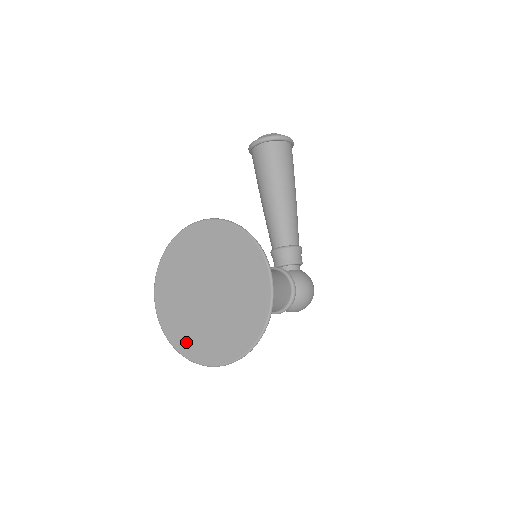
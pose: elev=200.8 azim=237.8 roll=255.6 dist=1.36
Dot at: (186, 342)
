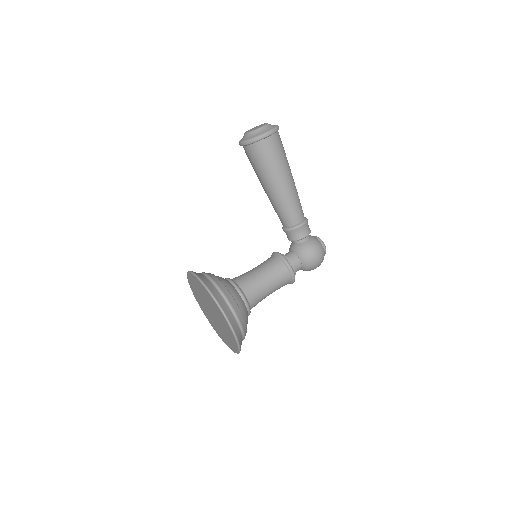
Dot at: (216, 330)
